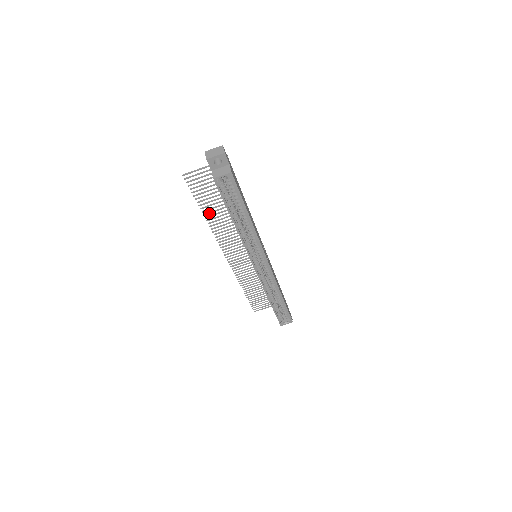
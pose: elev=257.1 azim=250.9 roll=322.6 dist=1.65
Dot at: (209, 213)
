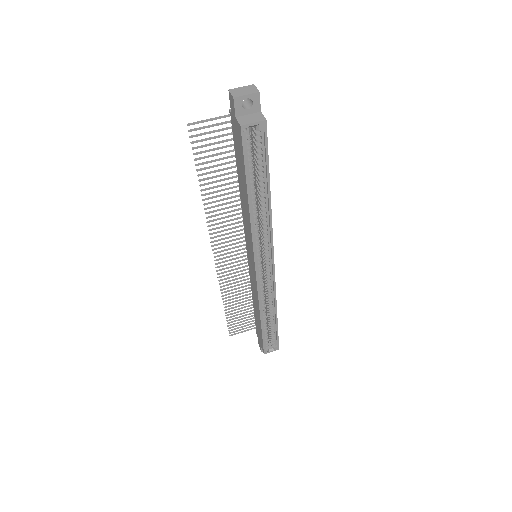
Dot at: (208, 189)
